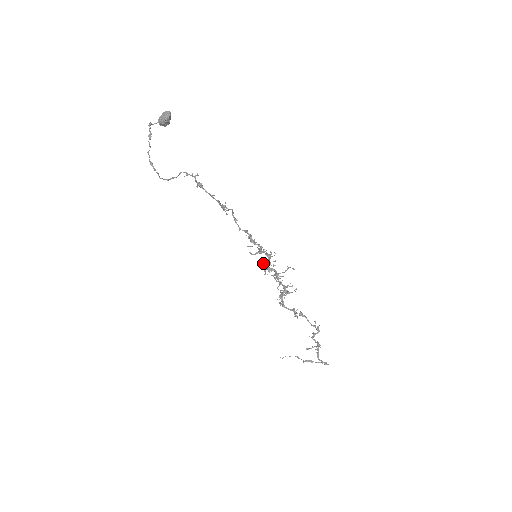
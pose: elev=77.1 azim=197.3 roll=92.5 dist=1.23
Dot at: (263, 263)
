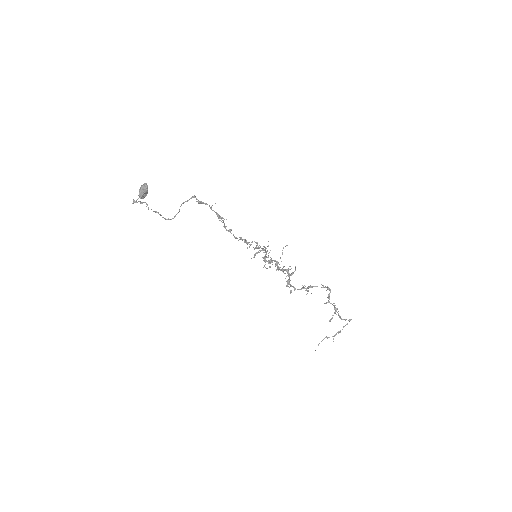
Dot at: (263, 260)
